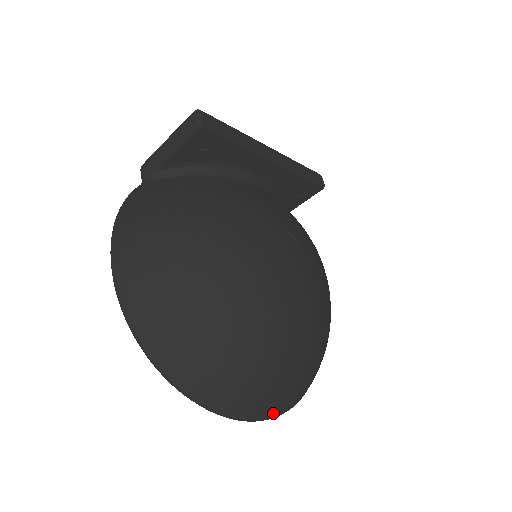
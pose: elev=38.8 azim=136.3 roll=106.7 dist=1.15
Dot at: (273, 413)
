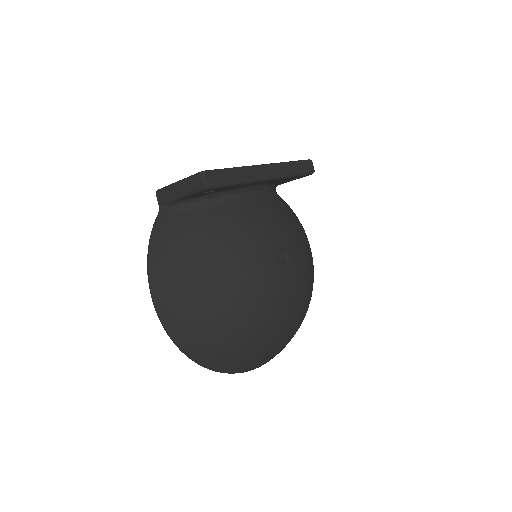
Dot at: occluded
